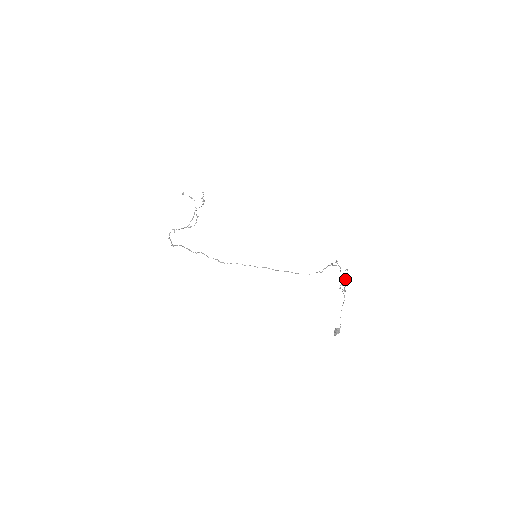
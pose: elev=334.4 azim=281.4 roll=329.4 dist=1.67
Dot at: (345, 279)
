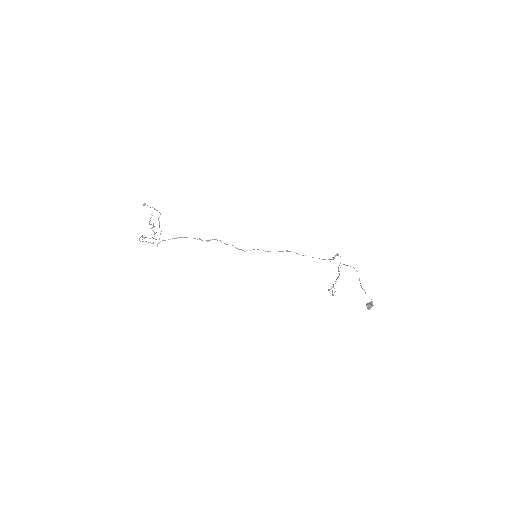
Dot at: (338, 277)
